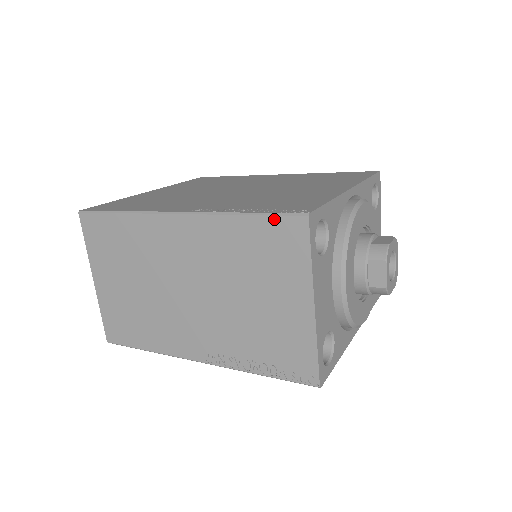
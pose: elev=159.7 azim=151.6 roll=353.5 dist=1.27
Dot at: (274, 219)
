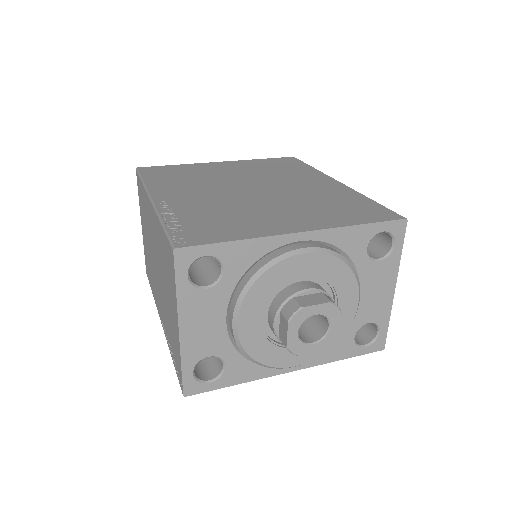
Dot at: (167, 239)
